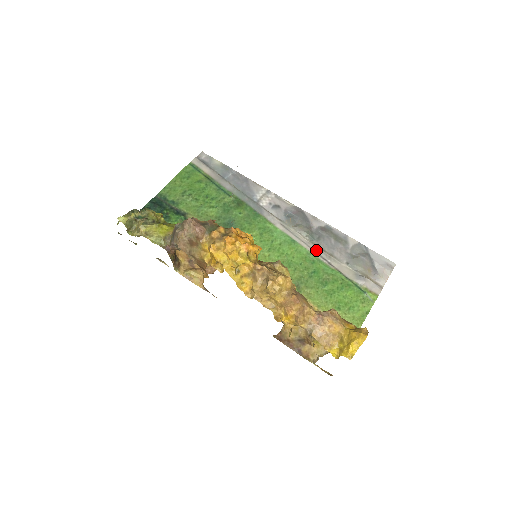
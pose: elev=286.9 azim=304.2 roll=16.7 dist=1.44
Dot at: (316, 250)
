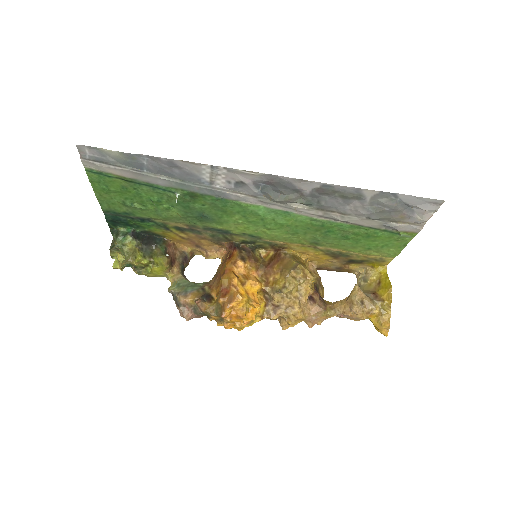
Dot at: (321, 215)
